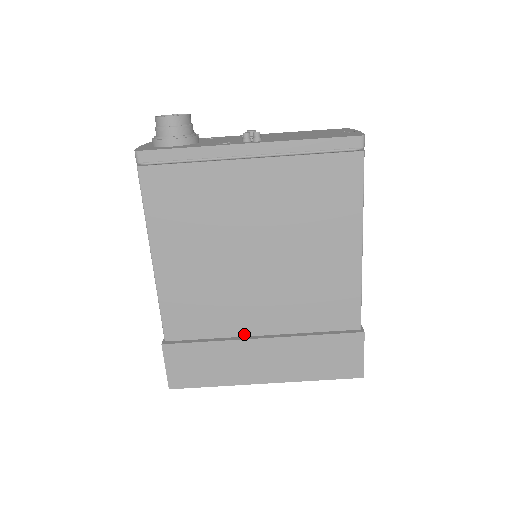
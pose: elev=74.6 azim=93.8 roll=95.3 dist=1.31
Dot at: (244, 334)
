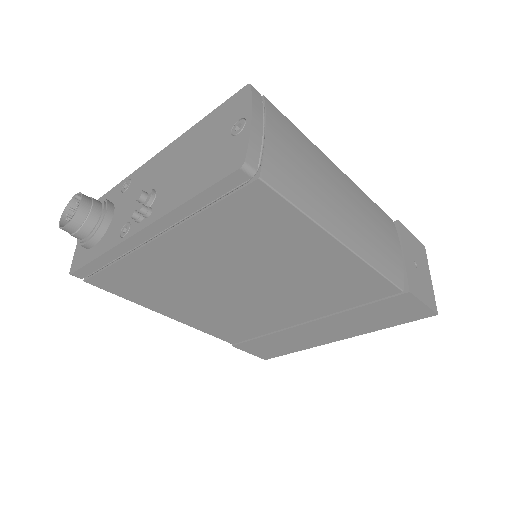
Dot at: (289, 325)
